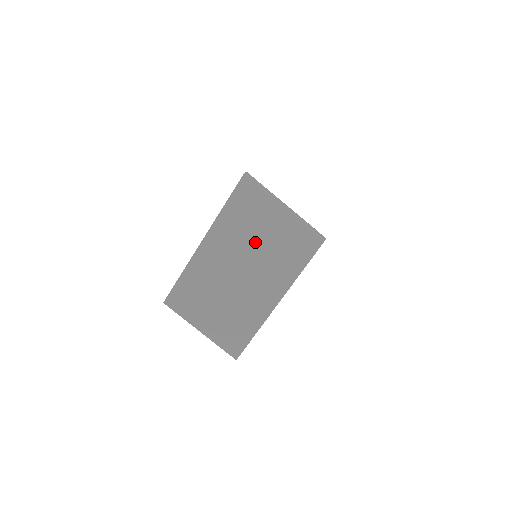
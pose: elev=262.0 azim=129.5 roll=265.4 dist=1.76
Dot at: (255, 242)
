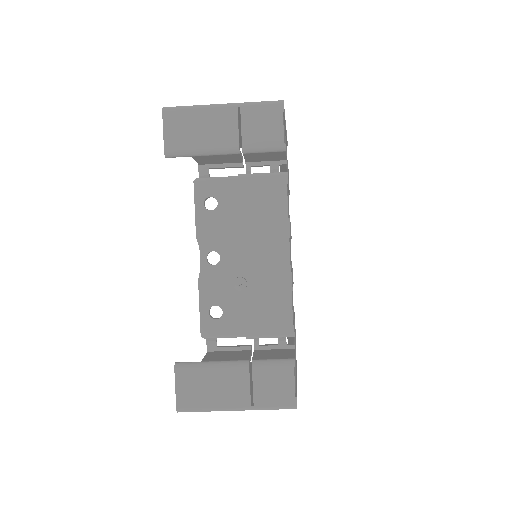
Dot at: occluded
